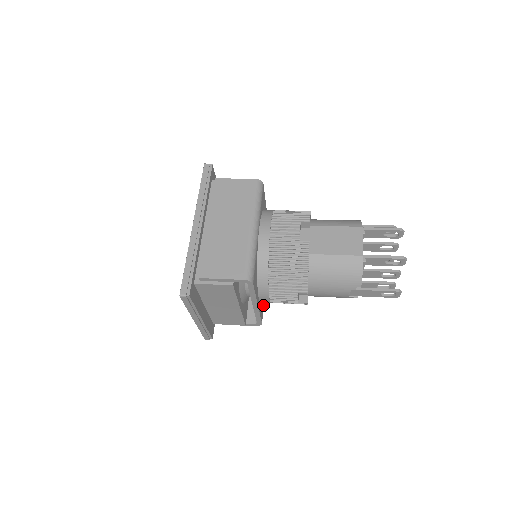
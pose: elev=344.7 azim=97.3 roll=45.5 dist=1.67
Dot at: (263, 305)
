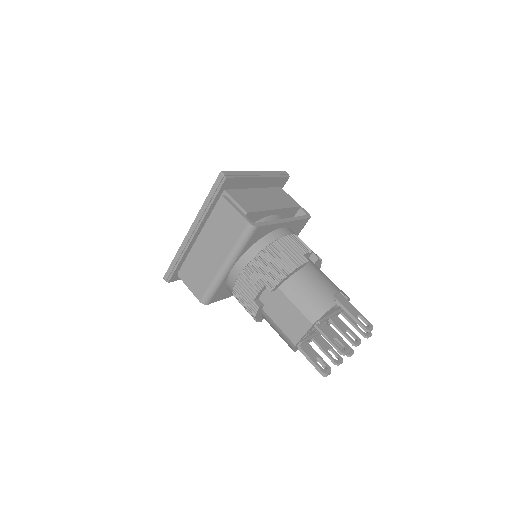
Dot at: occluded
